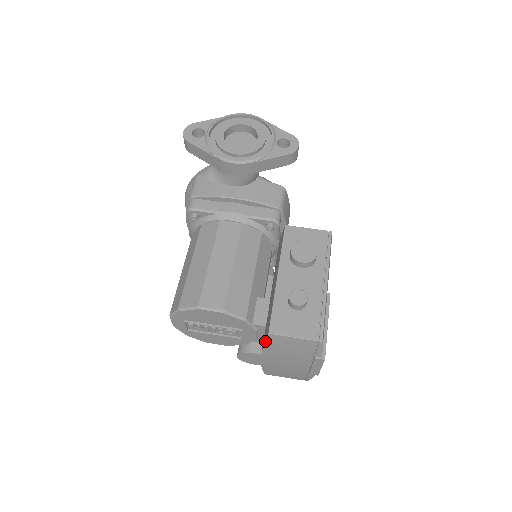
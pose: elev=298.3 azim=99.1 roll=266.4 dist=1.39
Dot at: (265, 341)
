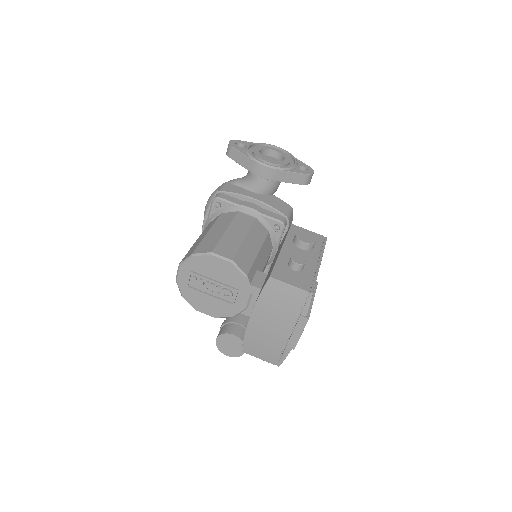
Dot at: (263, 288)
